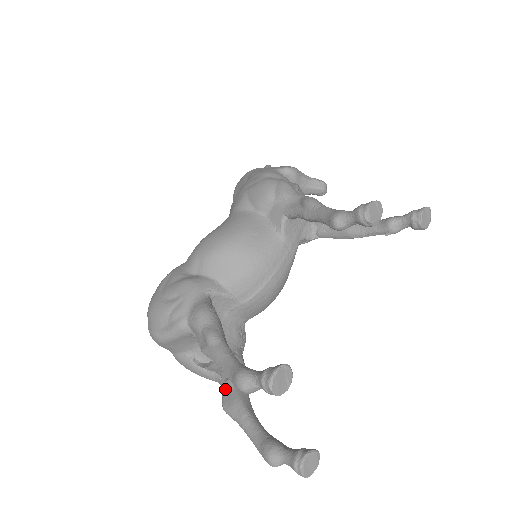
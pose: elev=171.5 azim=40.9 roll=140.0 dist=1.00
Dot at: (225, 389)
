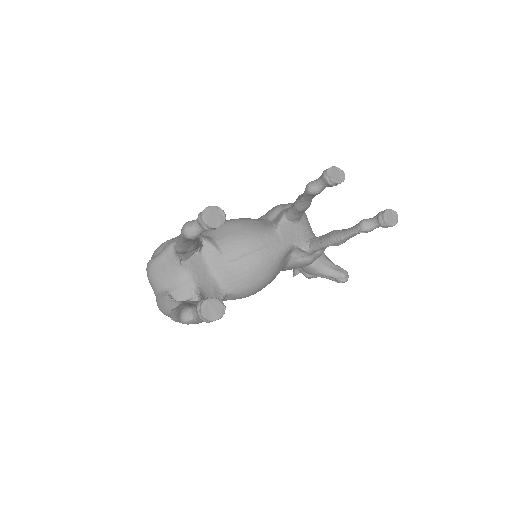
Dot at: occluded
